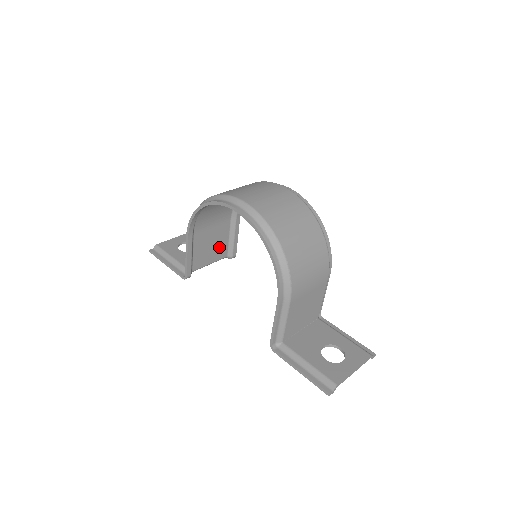
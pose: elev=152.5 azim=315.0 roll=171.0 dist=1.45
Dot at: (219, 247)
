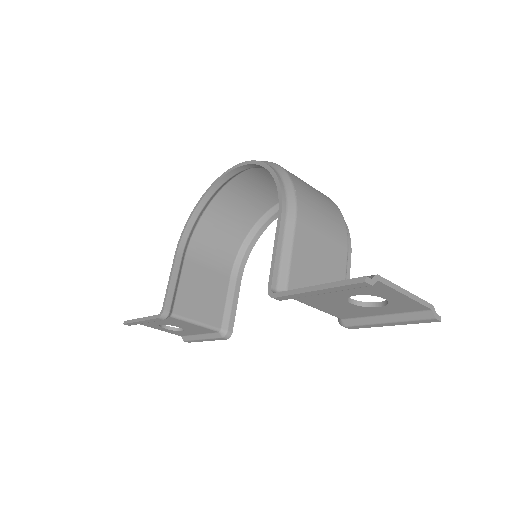
Dot at: (212, 306)
